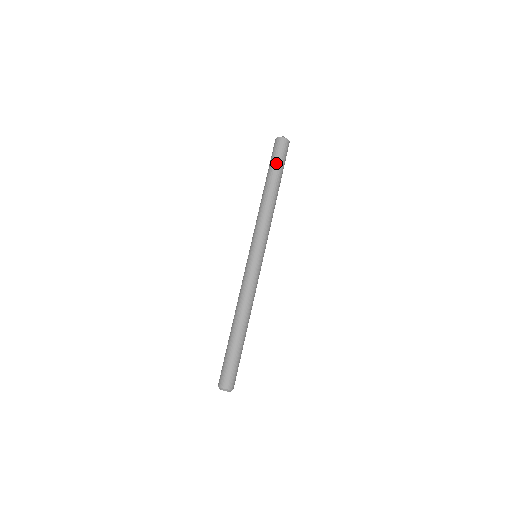
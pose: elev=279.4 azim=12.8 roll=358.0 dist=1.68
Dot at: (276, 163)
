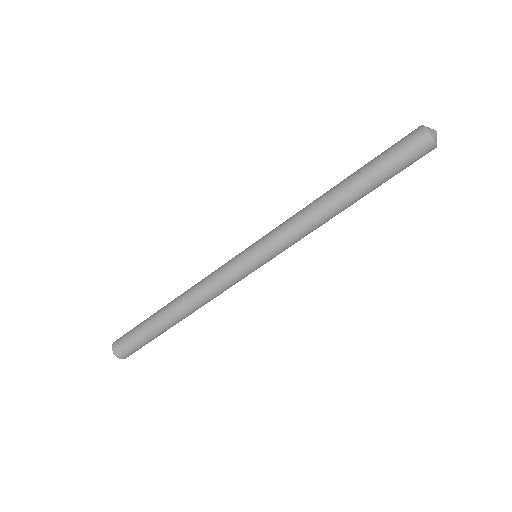
Dot at: (388, 170)
